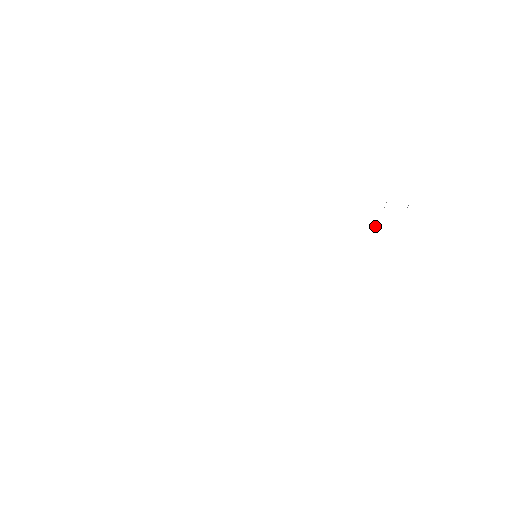
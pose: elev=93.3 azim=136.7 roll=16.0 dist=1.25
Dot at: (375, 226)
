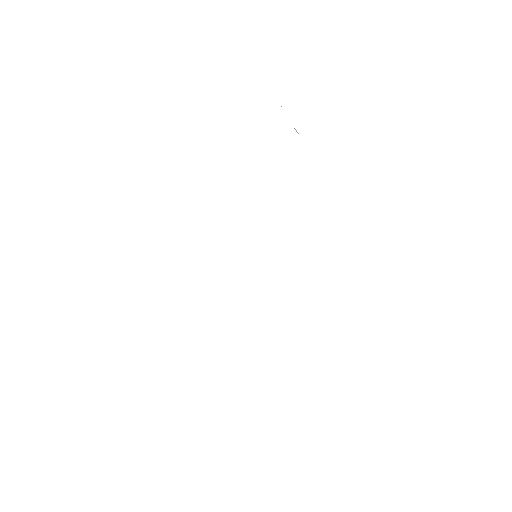
Dot at: occluded
